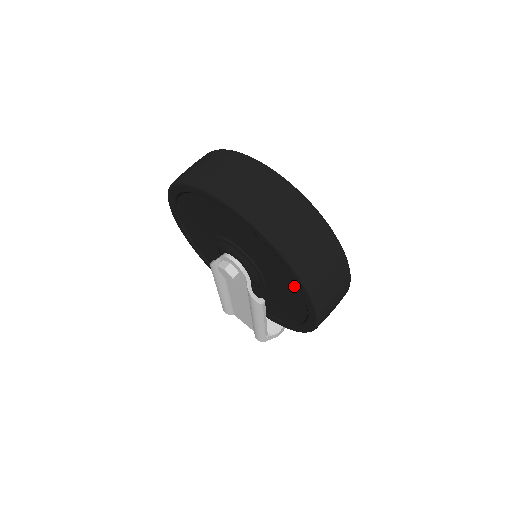
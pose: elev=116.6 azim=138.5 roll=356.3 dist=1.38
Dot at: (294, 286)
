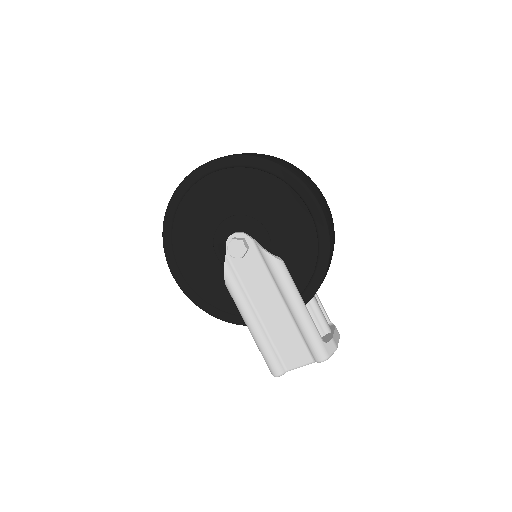
Dot at: (280, 187)
